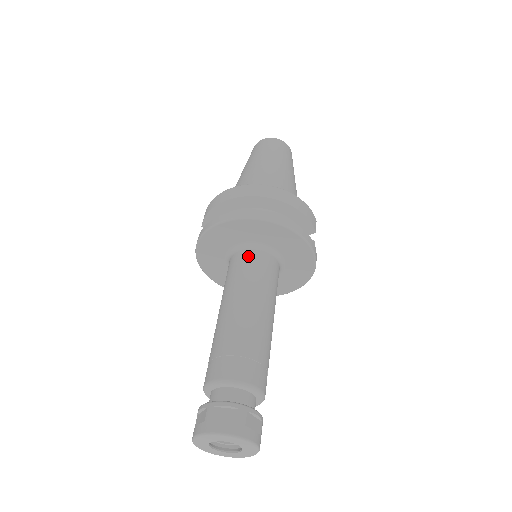
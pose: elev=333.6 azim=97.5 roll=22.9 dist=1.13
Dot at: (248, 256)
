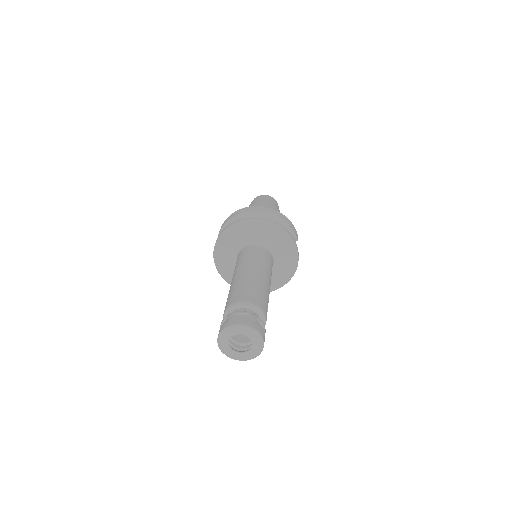
Dot at: (252, 248)
